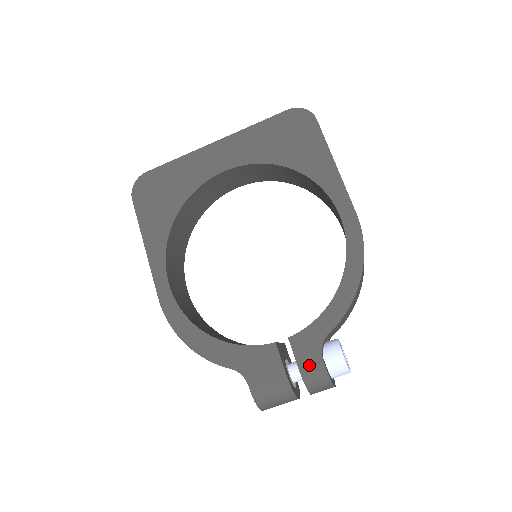
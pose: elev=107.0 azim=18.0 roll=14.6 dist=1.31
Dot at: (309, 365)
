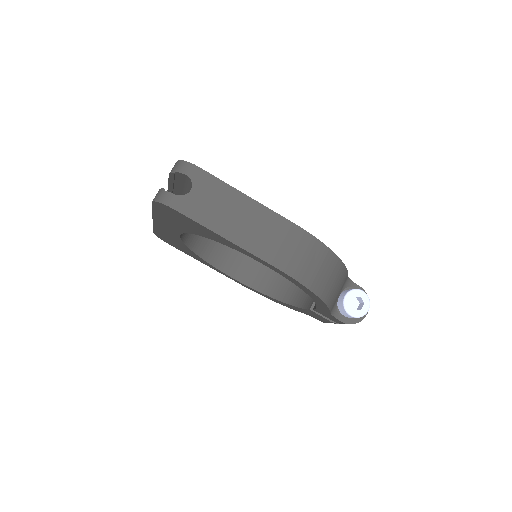
Dot at: (336, 321)
